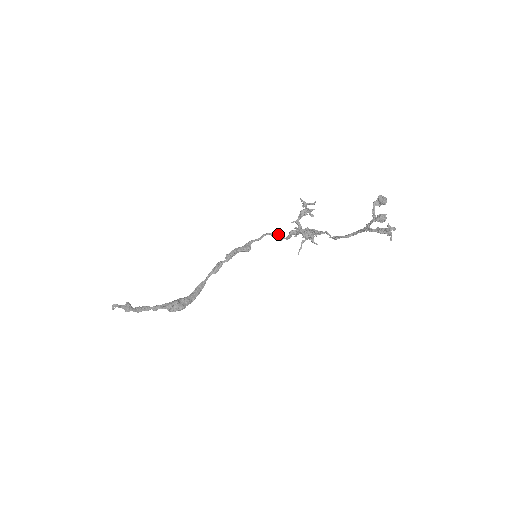
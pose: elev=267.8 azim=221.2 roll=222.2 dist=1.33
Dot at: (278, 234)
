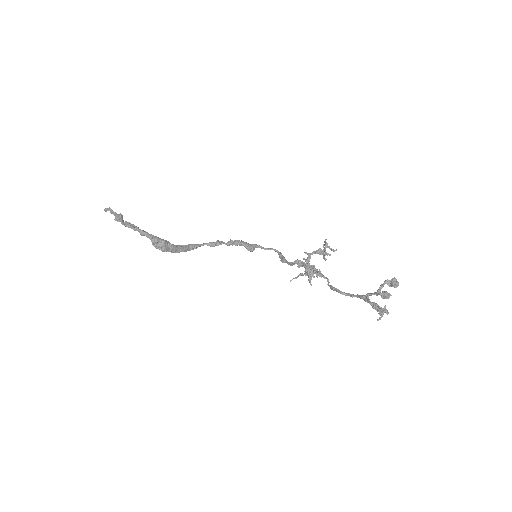
Dot at: occluded
